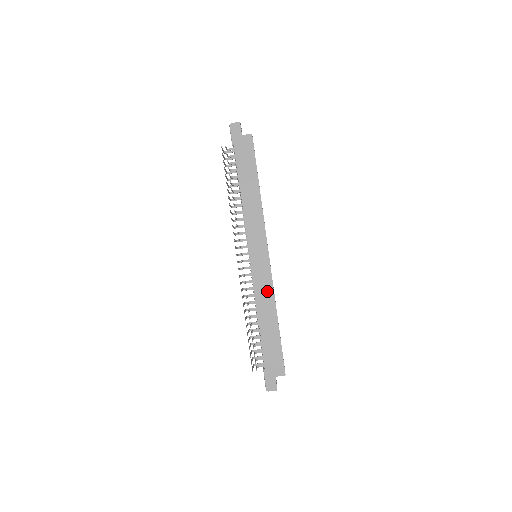
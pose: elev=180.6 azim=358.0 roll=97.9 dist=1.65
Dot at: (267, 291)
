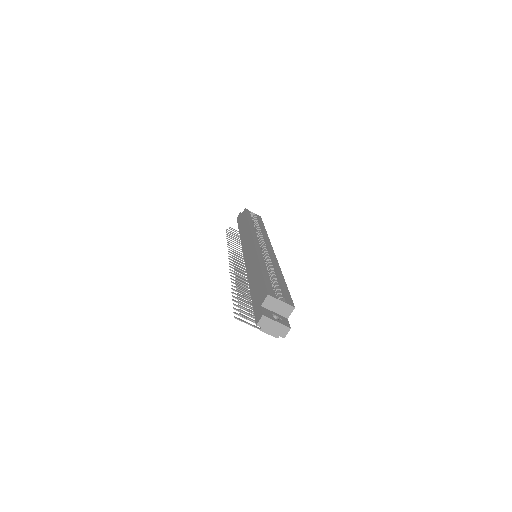
Dot at: (253, 259)
